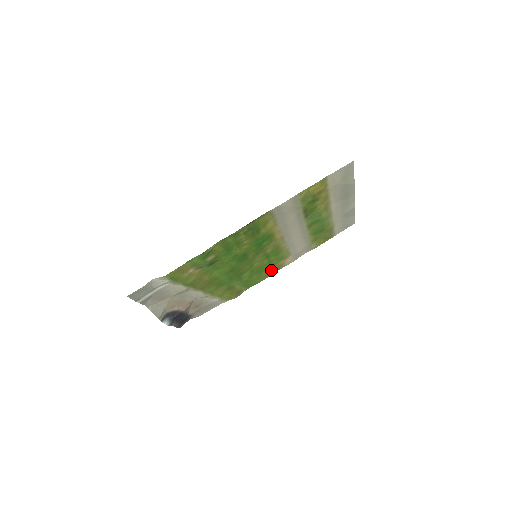
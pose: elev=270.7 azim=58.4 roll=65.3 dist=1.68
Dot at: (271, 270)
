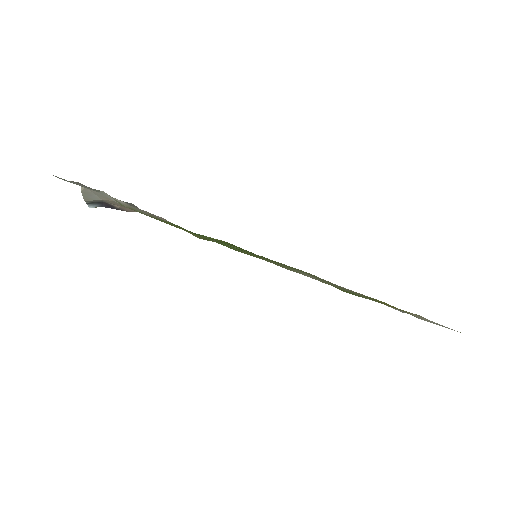
Dot at: occluded
